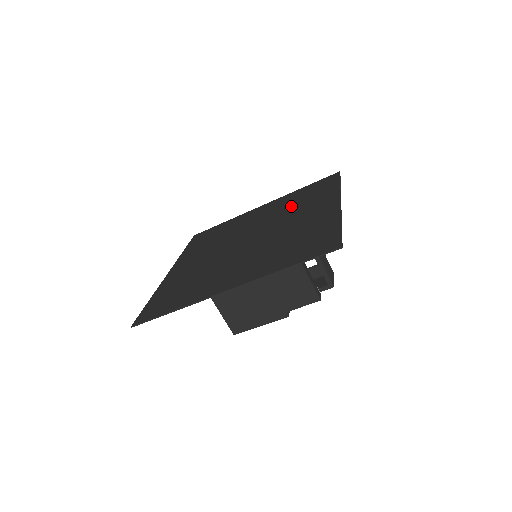
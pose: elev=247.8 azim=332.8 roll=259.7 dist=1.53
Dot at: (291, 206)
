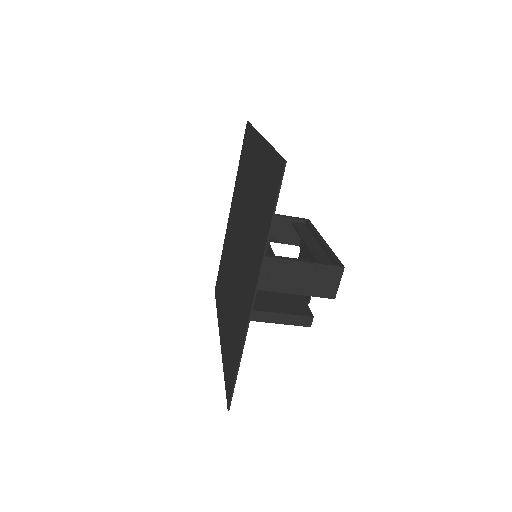
Dot at: (255, 213)
